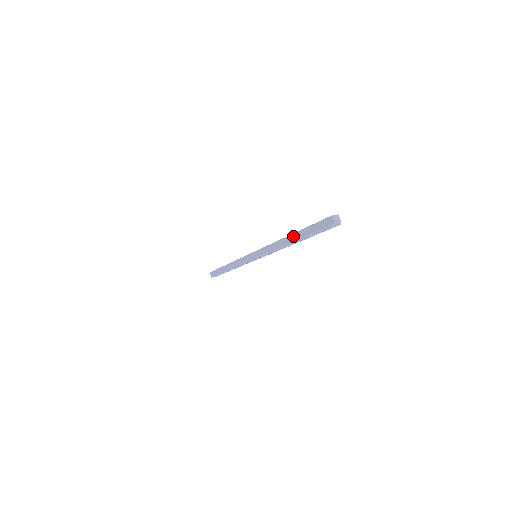
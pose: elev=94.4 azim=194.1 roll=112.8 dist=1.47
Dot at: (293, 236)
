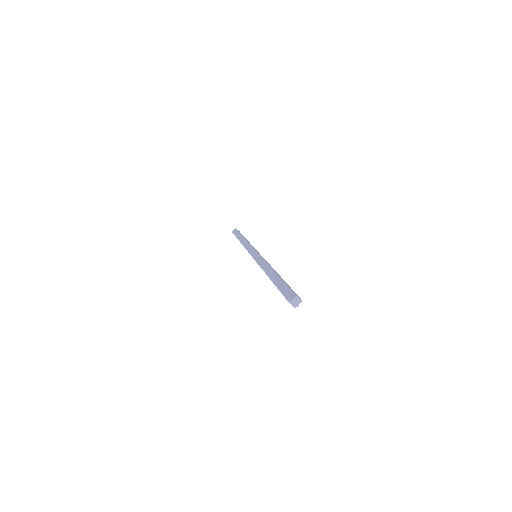
Dot at: (275, 275)
